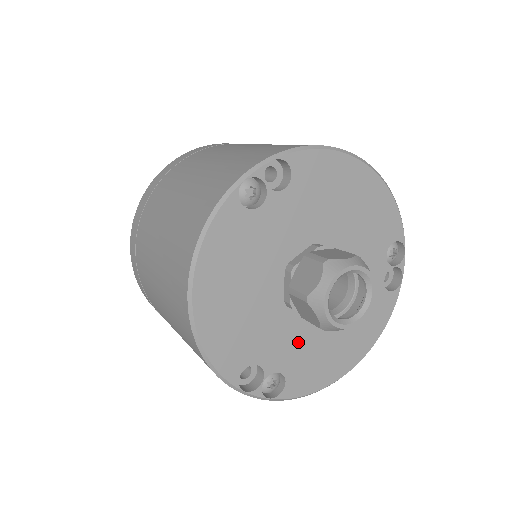
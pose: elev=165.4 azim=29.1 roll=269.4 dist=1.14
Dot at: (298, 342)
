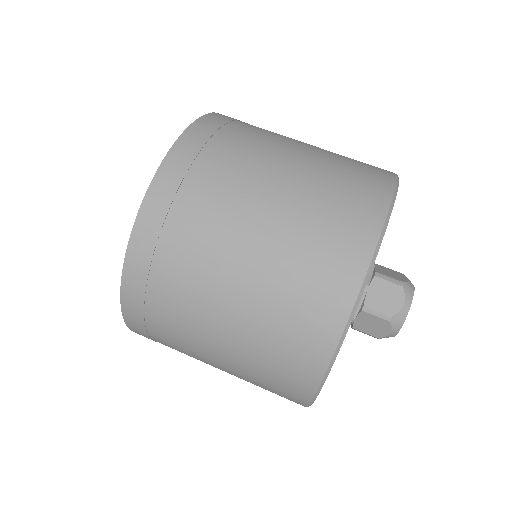
Dot at: occluded
